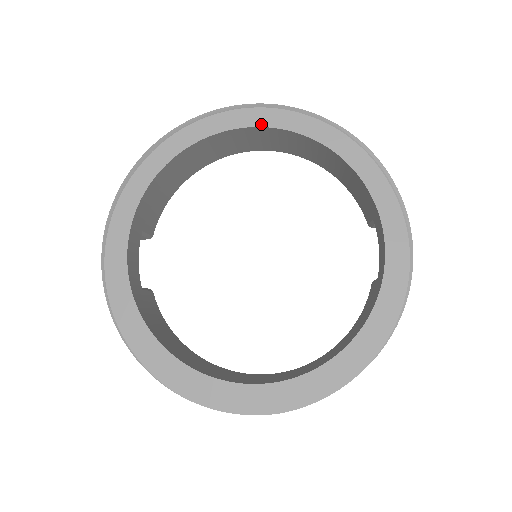
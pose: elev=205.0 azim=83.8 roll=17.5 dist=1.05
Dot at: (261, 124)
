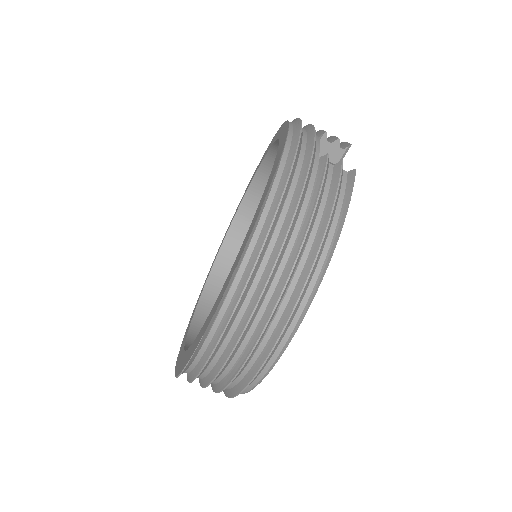
Dot at: (249, 186)
